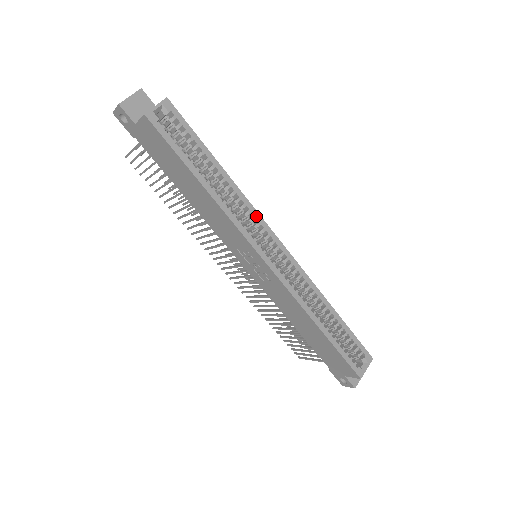
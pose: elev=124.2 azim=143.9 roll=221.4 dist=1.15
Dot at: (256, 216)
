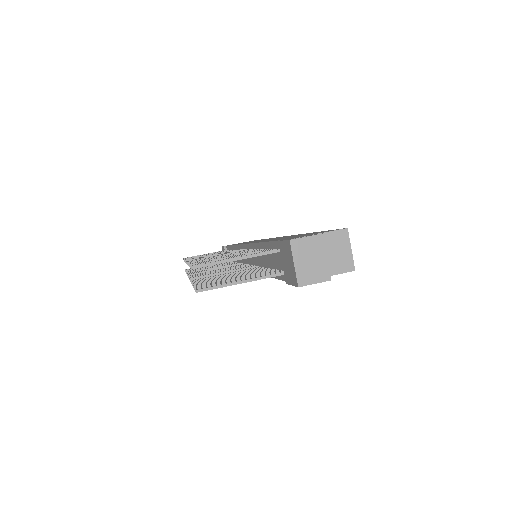
Dot at: occluded
